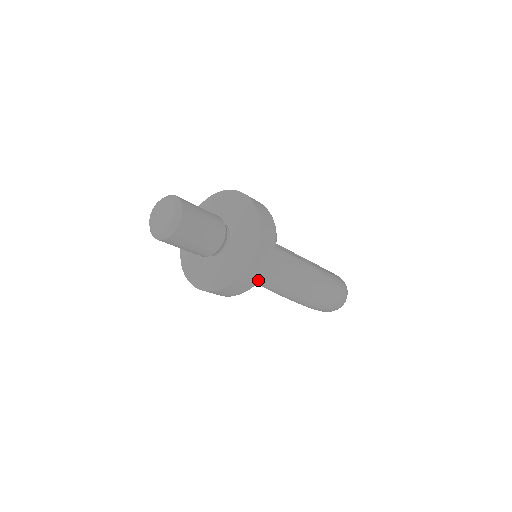
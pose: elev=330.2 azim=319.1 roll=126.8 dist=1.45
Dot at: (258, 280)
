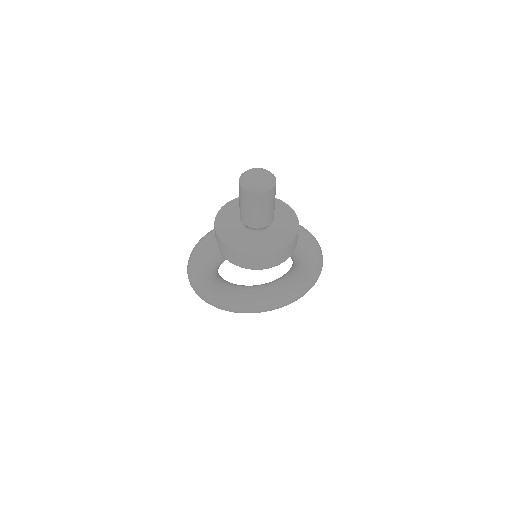
Dot at: (299, 241)
